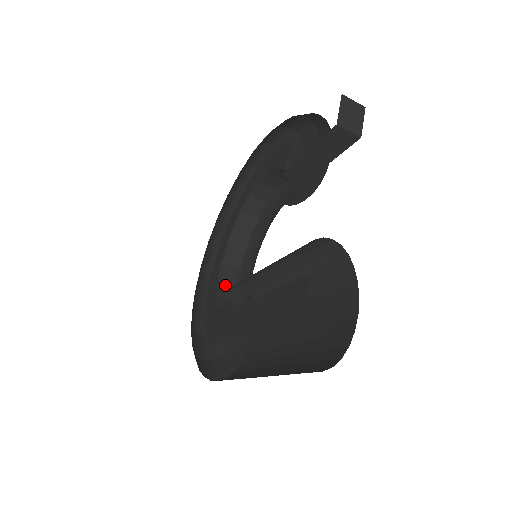
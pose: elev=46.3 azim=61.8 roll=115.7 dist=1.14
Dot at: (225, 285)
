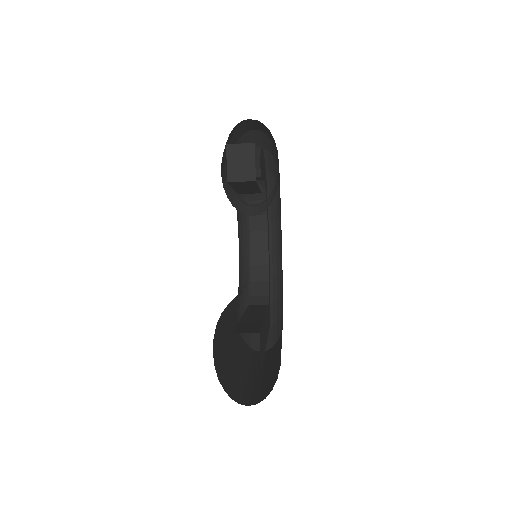
Dot at: (258, 267)
